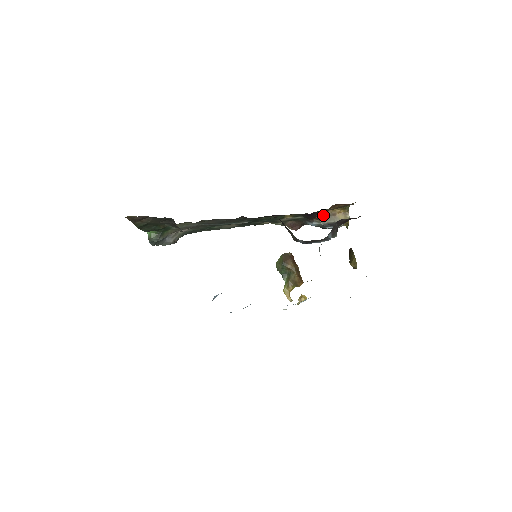
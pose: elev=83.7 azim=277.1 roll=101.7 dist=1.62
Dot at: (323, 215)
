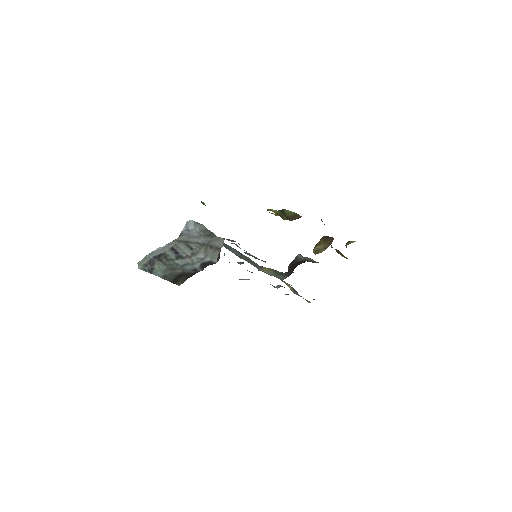
Dot at: occluded
